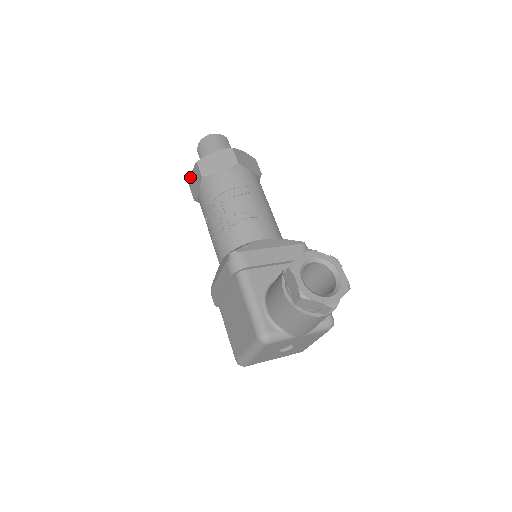
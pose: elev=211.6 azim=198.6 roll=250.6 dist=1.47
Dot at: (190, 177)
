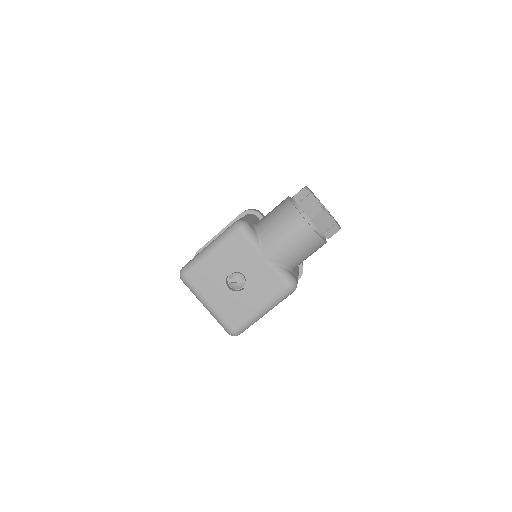
Dot at: occluded
